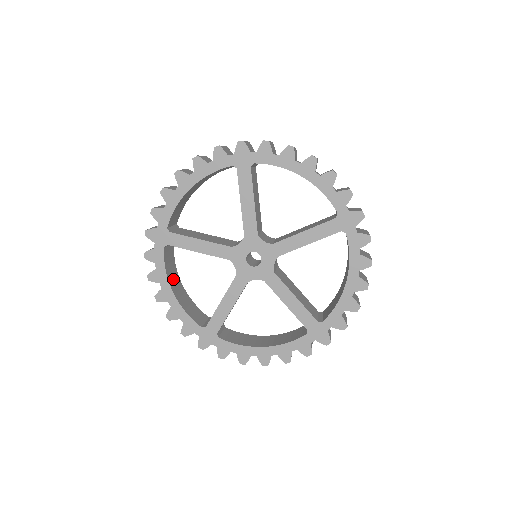
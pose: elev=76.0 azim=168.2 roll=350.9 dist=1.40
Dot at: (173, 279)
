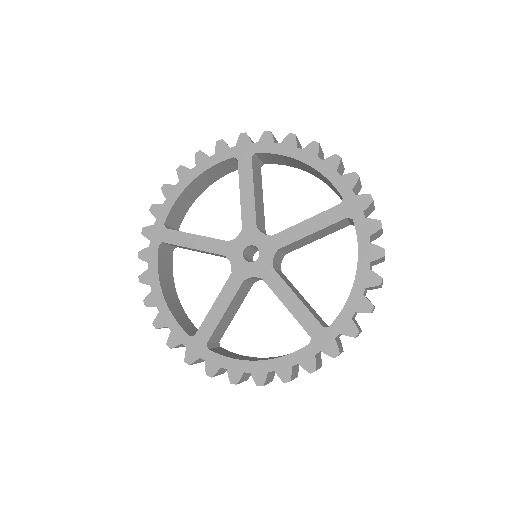
Dot at: (167, 285)
